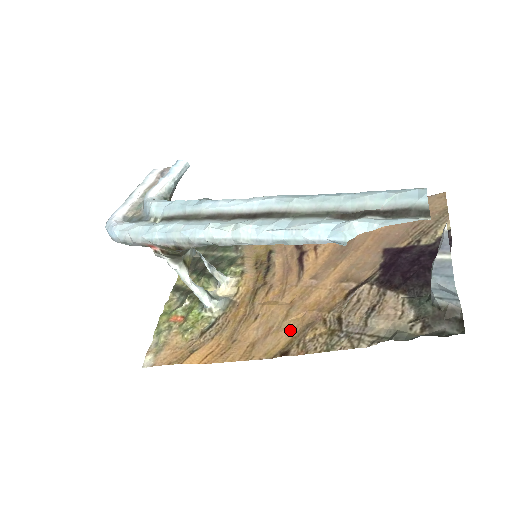
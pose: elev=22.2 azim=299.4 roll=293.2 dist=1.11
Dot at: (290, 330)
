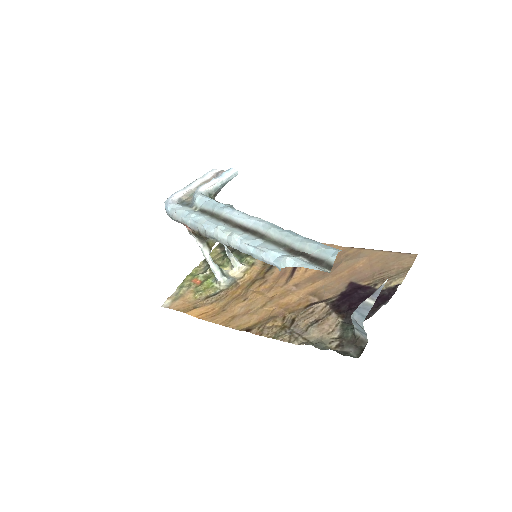
Dot at: (260, 316)
